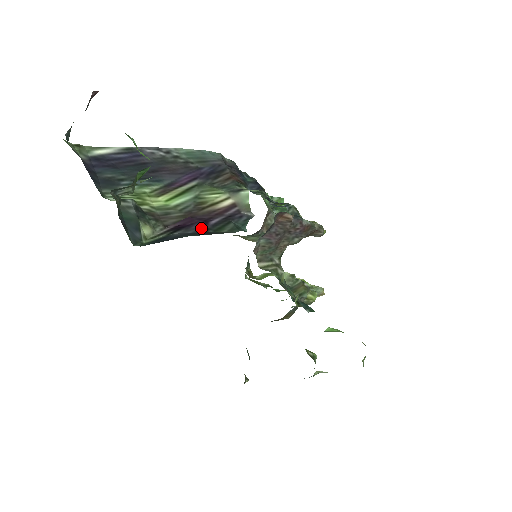
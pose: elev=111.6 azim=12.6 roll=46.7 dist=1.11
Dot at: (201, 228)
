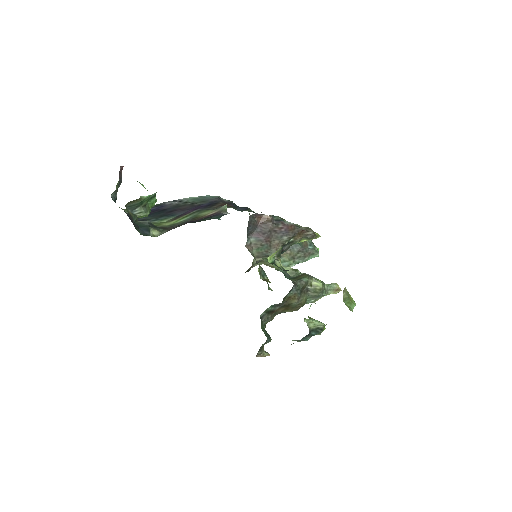
Dot at: (187, 222)
